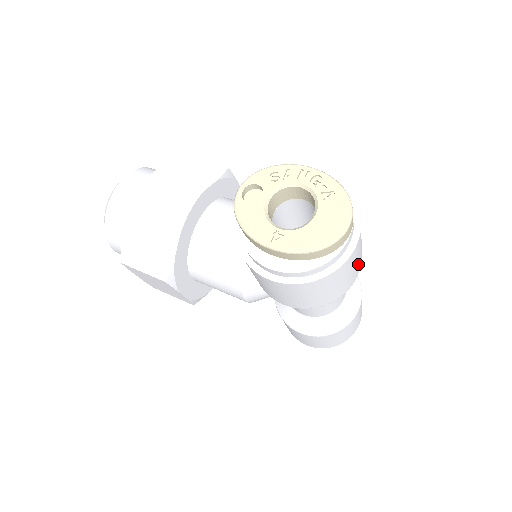
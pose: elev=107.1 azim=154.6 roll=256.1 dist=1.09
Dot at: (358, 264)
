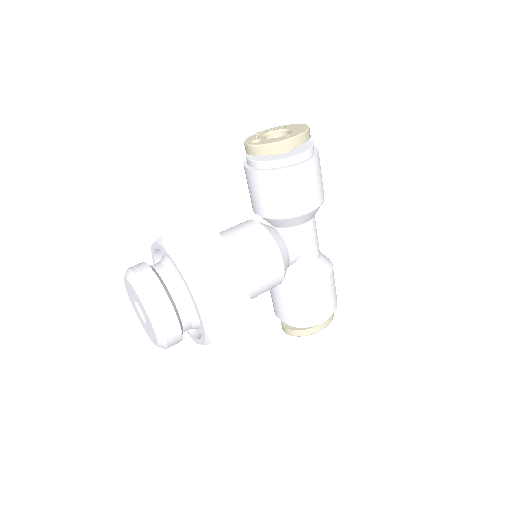
Dot at: occluded
